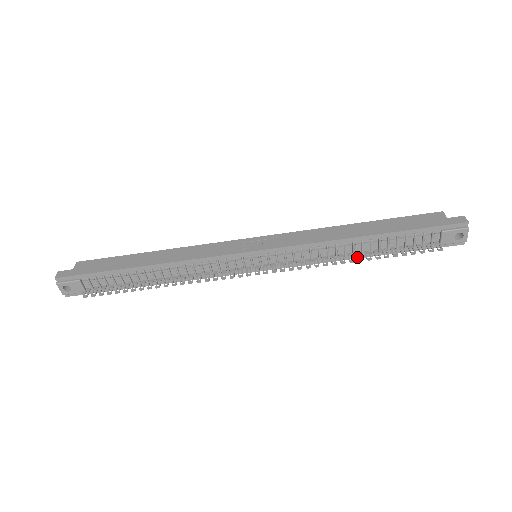
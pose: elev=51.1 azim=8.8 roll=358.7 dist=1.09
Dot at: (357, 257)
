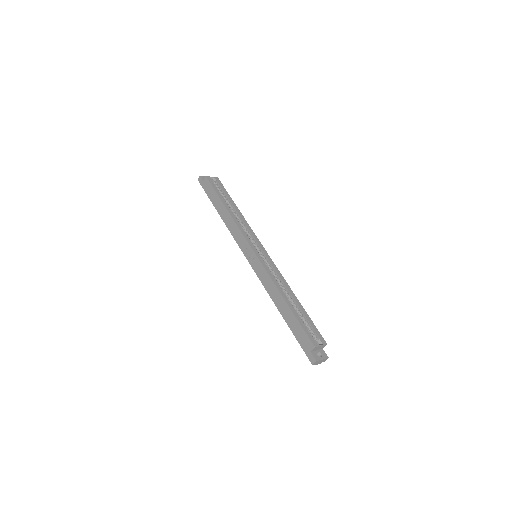
Dot at: occluded
